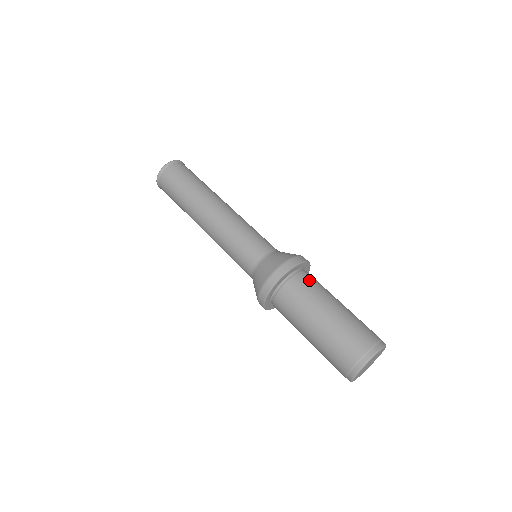
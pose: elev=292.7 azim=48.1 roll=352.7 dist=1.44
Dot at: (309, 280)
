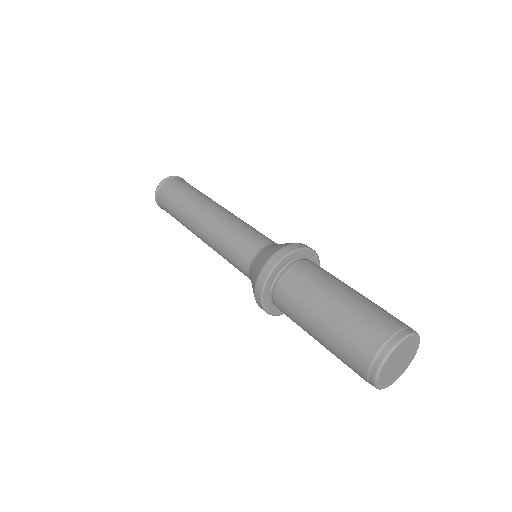
Dot at: (307, 269)
